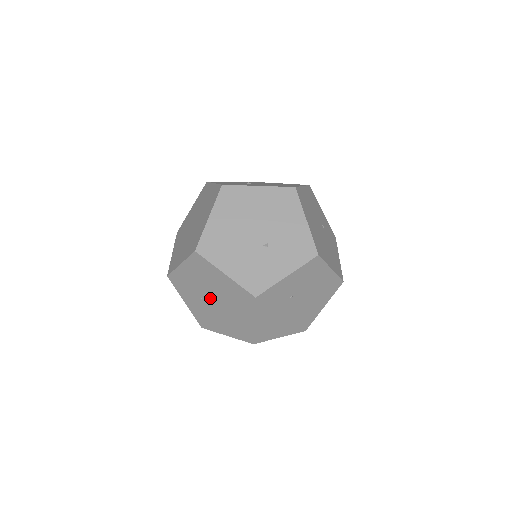
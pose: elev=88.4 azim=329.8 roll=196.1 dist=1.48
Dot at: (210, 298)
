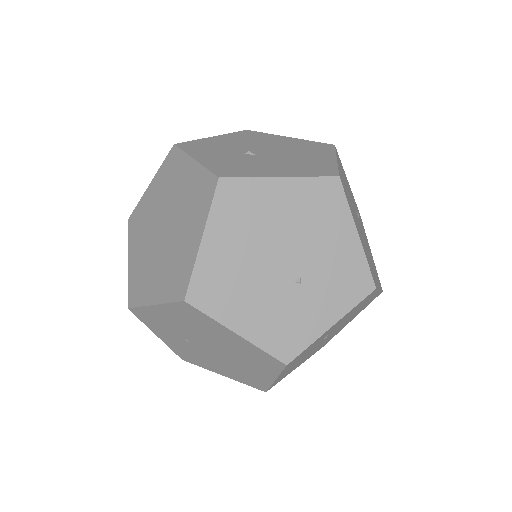
Dot at: (203, 344)
